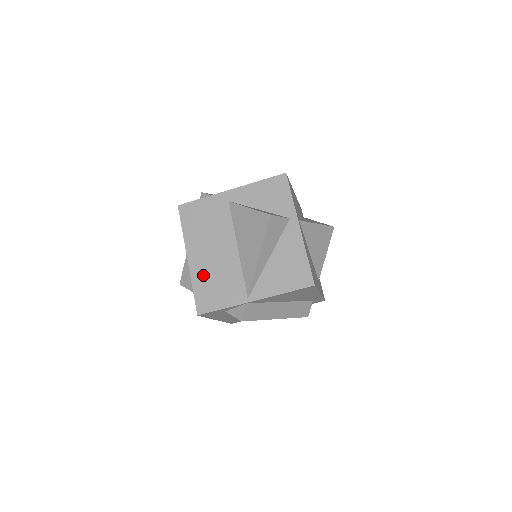
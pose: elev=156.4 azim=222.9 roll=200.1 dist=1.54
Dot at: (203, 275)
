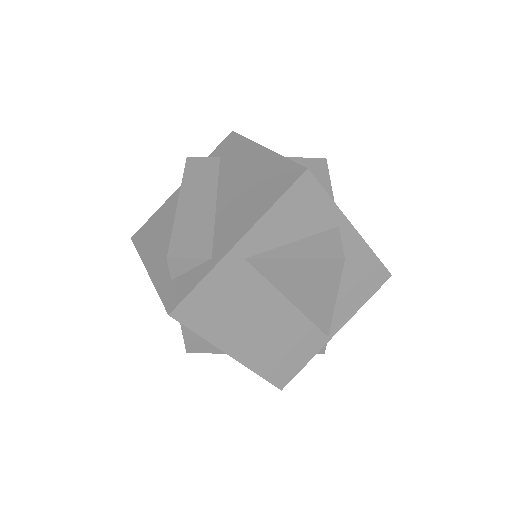
Dot at: (264, 356)
